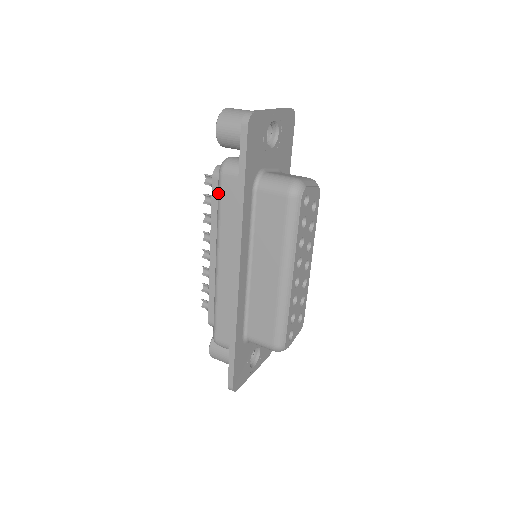
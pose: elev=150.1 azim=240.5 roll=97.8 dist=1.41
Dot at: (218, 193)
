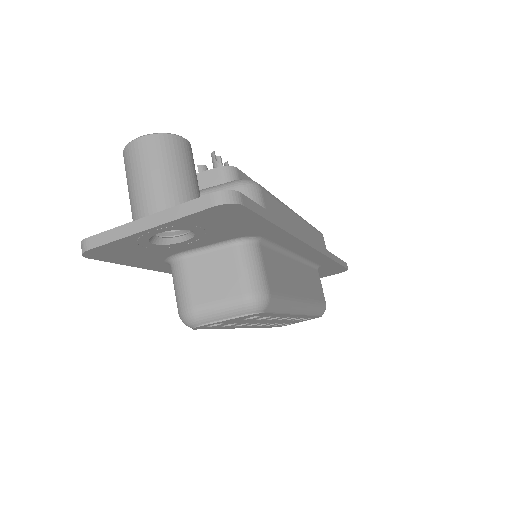
Dot at: occluded
